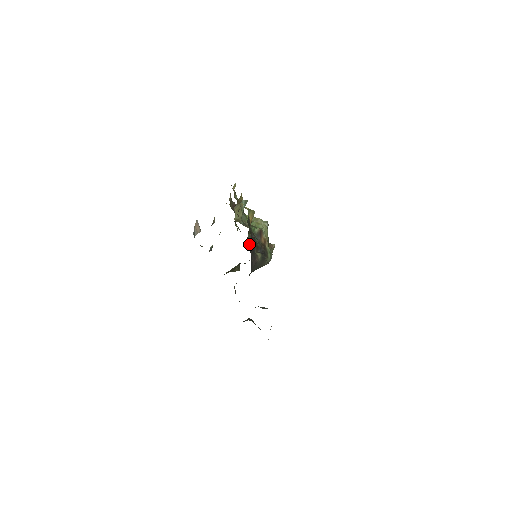
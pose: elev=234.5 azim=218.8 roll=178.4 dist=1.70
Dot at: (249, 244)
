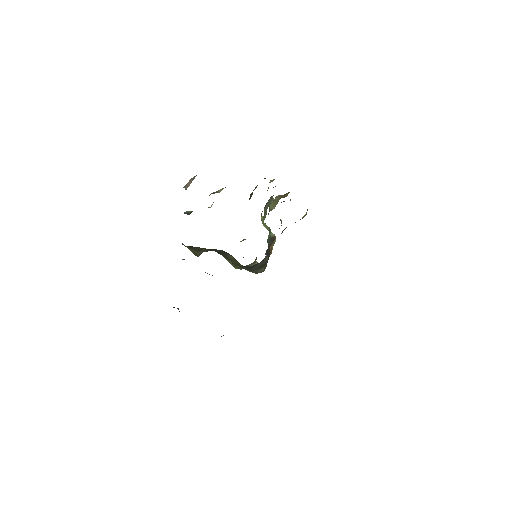
Dot at: occluded
